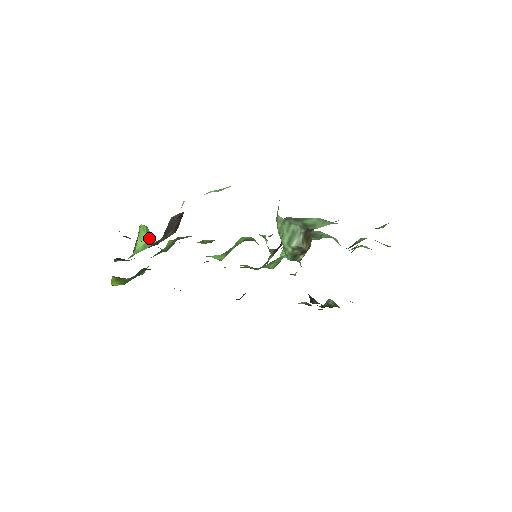
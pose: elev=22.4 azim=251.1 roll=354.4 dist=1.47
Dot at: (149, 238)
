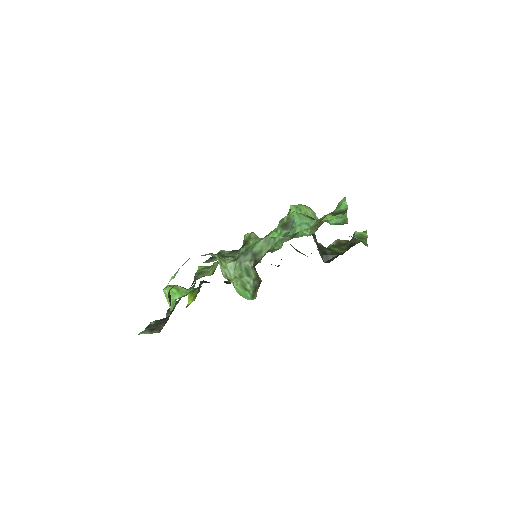
Dot at: (174, 295)
